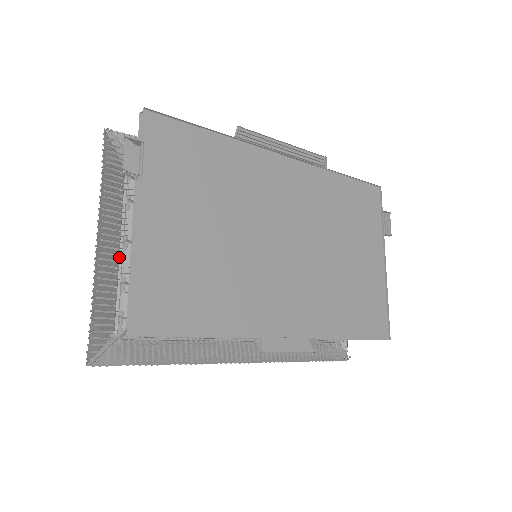
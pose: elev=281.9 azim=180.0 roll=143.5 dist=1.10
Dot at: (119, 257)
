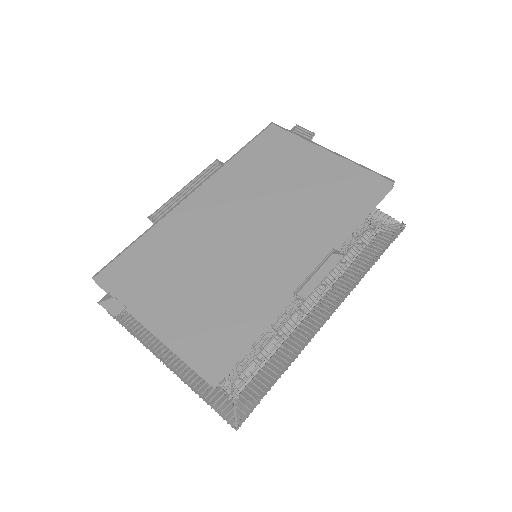
Dot at: occluded
